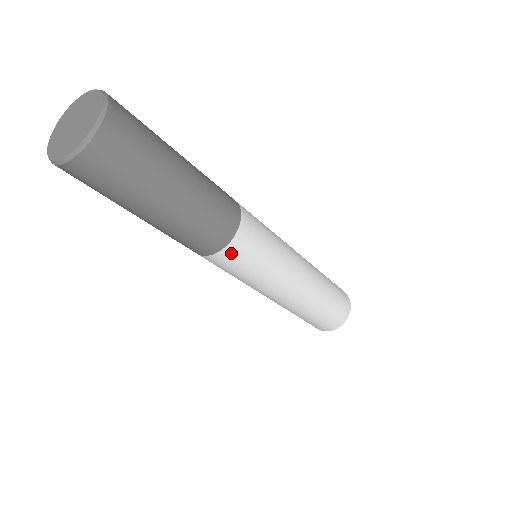
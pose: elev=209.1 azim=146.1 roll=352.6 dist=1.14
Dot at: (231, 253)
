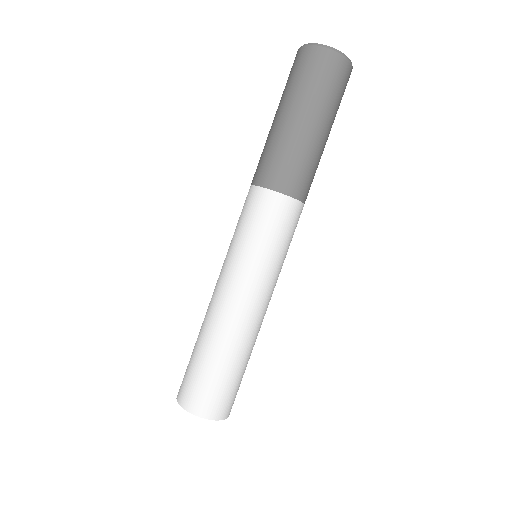
Dot at: (295, 211)
